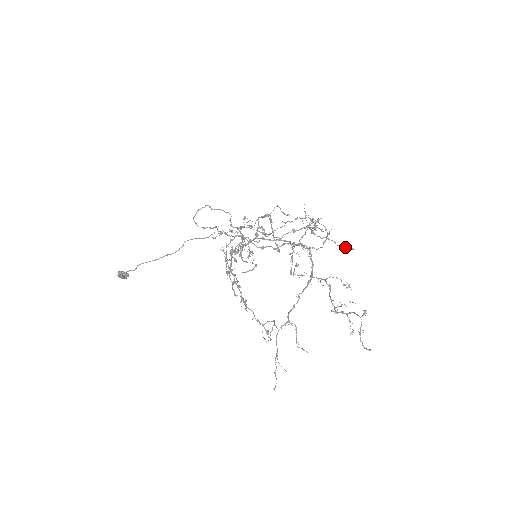
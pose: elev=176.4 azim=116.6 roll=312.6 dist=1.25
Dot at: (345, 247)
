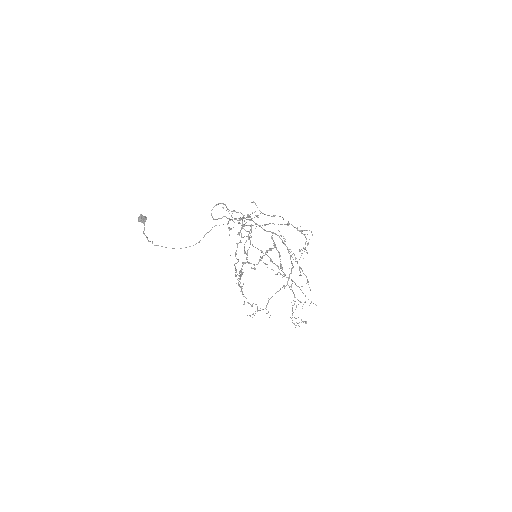
Dot at: occluded
